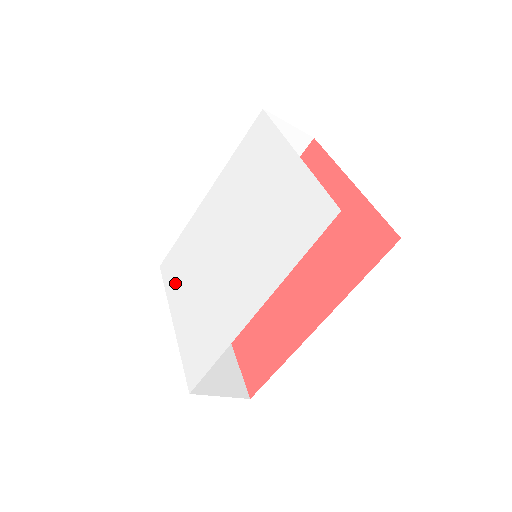
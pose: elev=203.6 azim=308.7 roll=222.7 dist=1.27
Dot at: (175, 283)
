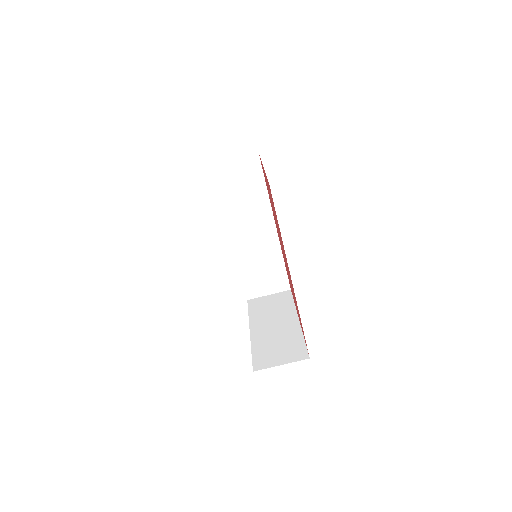
Dot at: occluded
